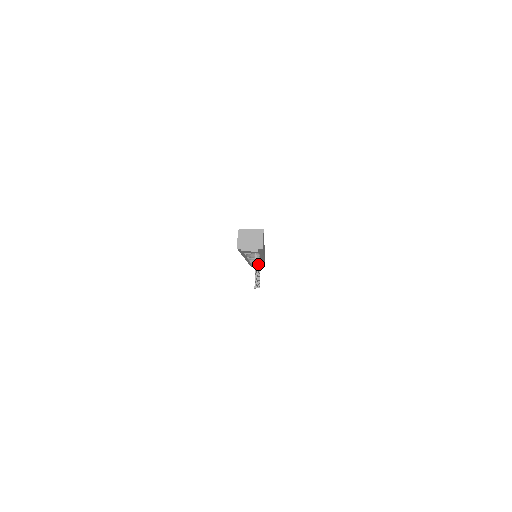
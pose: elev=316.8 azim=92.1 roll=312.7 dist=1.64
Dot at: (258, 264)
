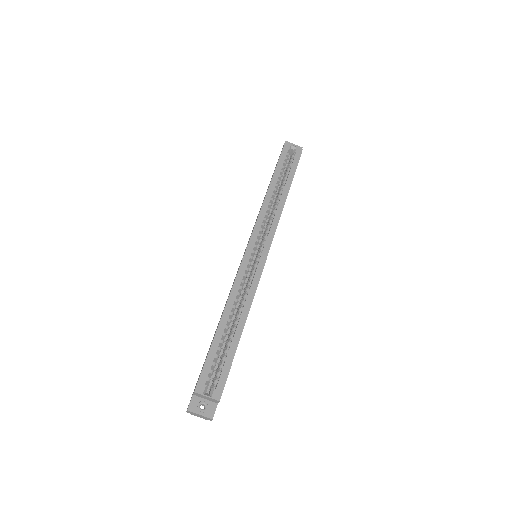
Dot at: occluded
